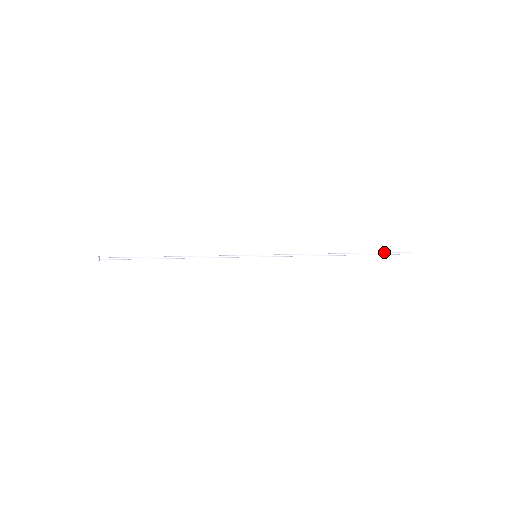
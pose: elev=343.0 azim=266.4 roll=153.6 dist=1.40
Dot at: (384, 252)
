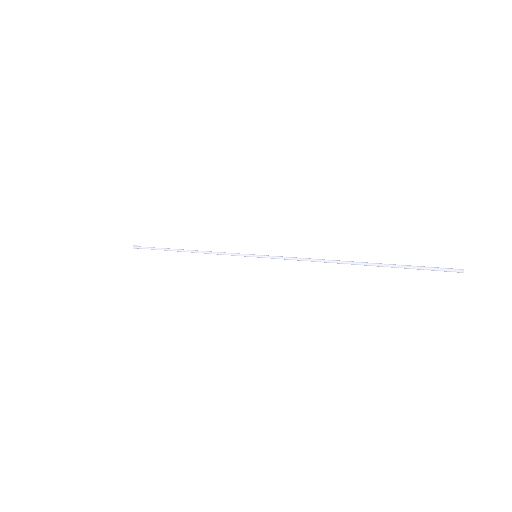
Dot at: occluded
